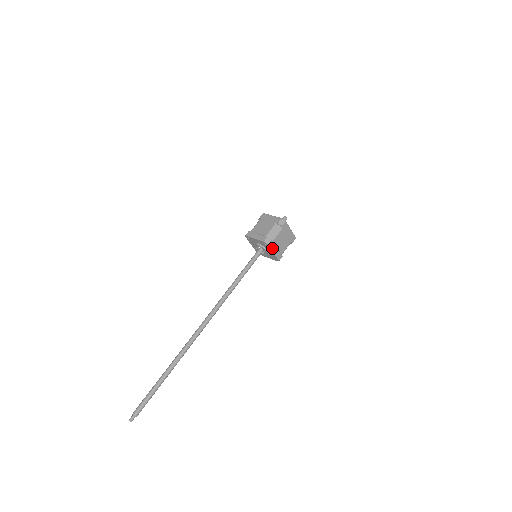
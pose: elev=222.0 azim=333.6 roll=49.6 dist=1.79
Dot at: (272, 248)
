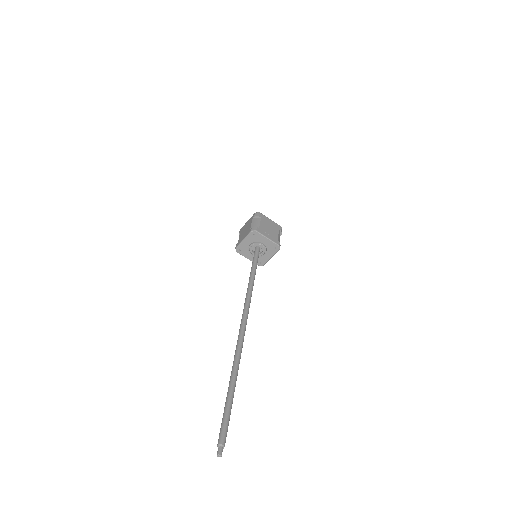
Dot at: (263, 234)
